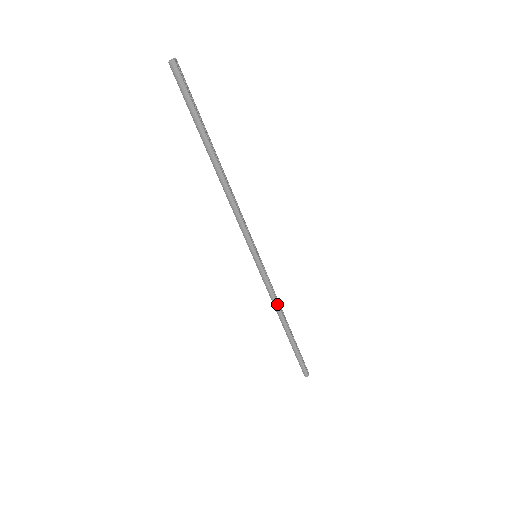
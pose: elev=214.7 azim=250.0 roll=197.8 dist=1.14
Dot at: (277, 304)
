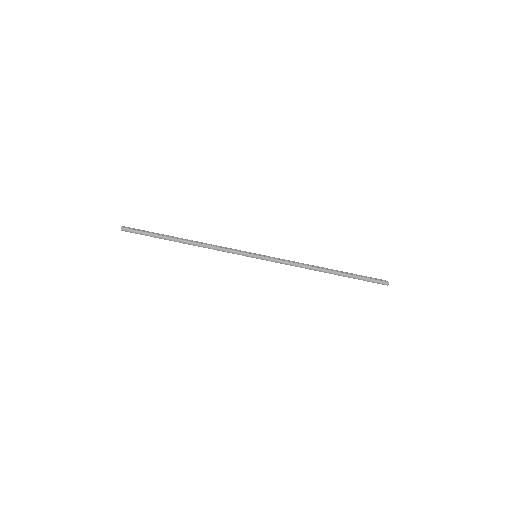
Dot at: (301, 265)
